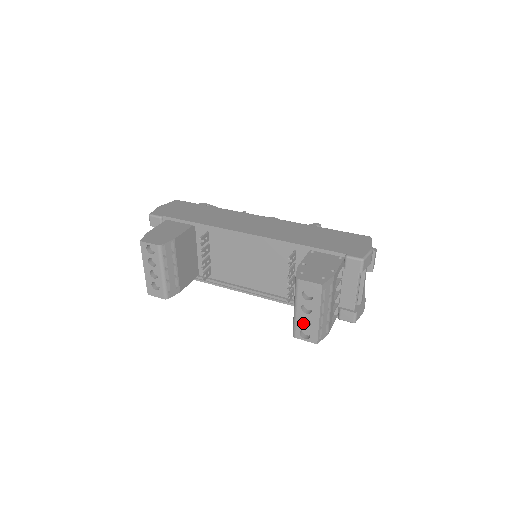
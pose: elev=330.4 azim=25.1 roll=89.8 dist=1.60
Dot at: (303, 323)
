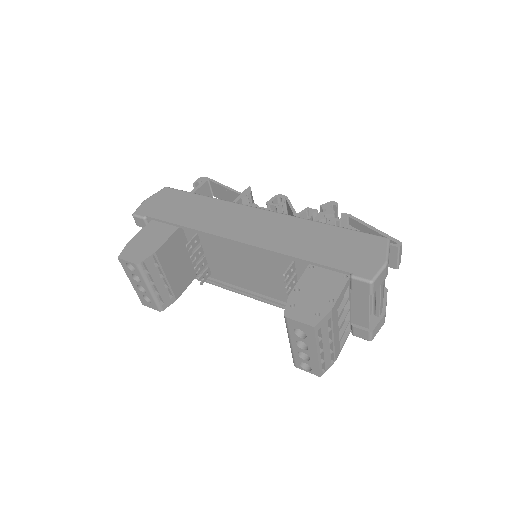
Dot at: (302, 355)
